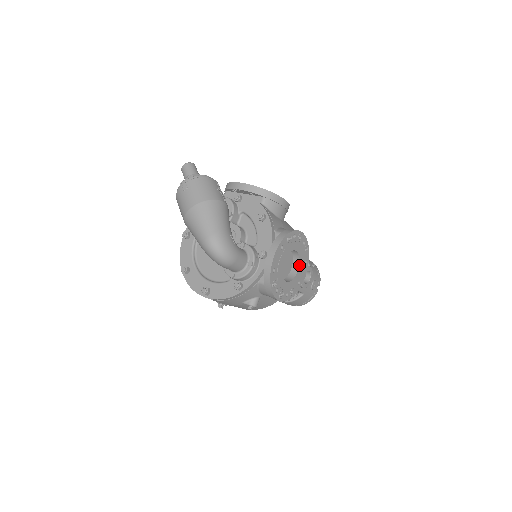
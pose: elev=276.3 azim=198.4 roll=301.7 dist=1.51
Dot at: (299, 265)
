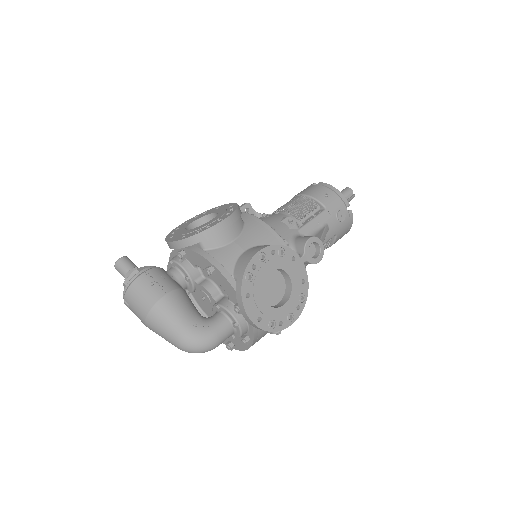
Dot at: (287, 273)
